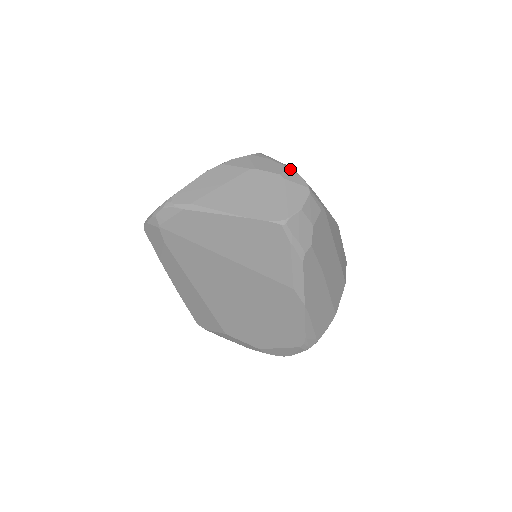
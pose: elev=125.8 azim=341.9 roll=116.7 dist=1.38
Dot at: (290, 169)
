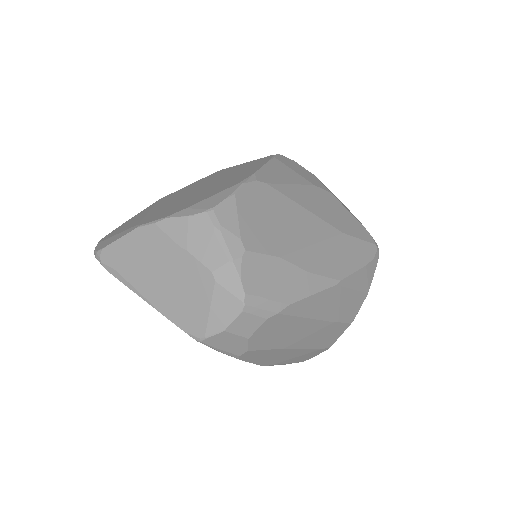
Dot at: (230, 263)
